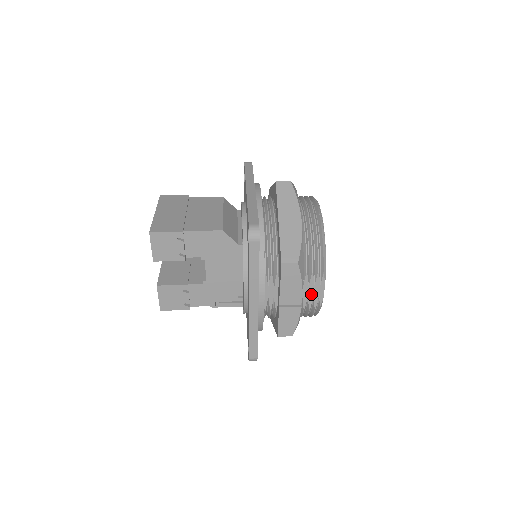
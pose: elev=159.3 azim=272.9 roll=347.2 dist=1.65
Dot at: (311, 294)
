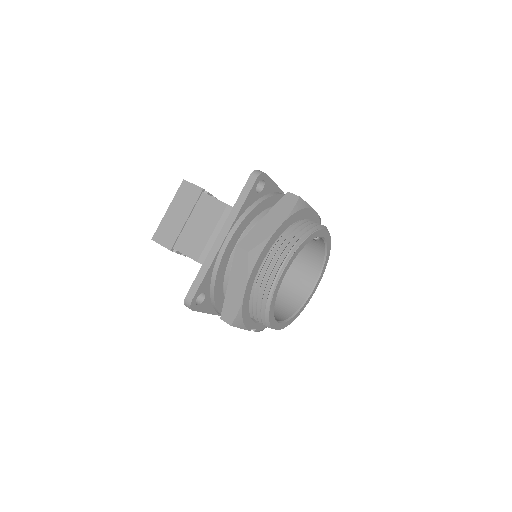
Dot at: occluded
